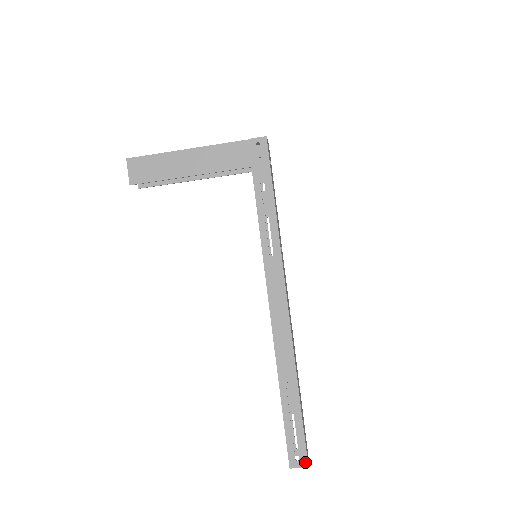
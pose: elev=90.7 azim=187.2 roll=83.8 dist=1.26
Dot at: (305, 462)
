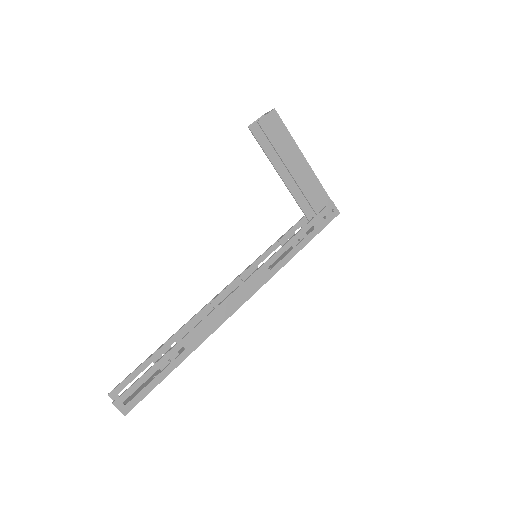
Dot at: (127, 410)
